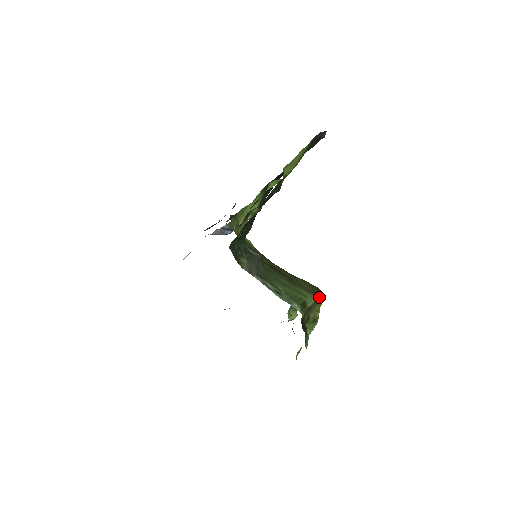
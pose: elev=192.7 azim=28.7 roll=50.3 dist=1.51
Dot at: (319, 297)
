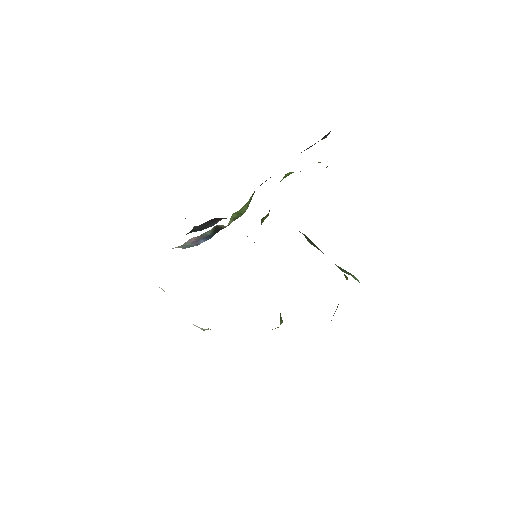
Dot at: (347, 277)
